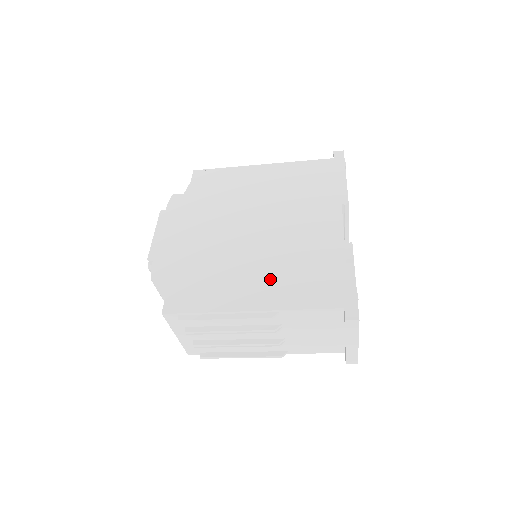
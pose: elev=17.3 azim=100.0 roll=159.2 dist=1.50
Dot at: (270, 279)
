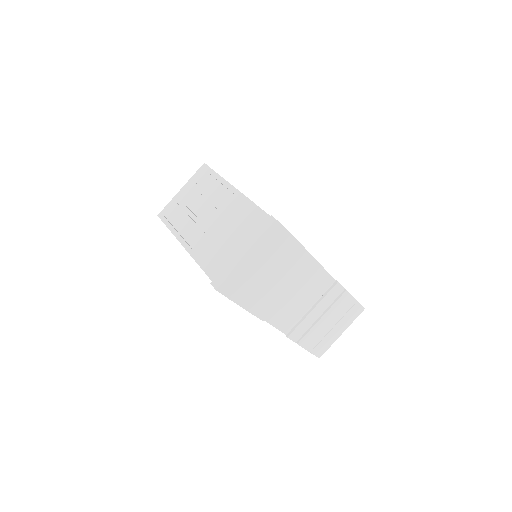
Dot at: occluded
